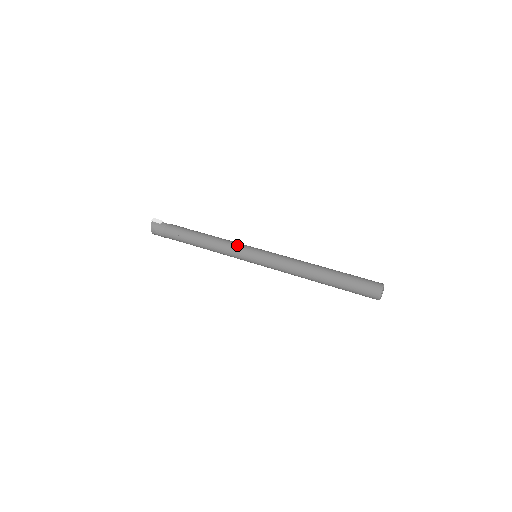
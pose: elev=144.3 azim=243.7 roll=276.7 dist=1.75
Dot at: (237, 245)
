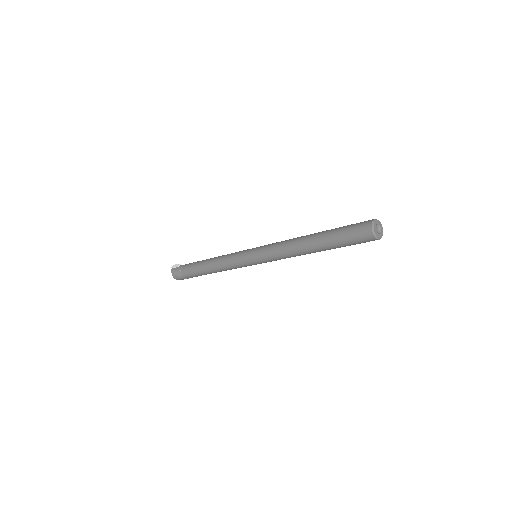
Dot at: (236, 253)
